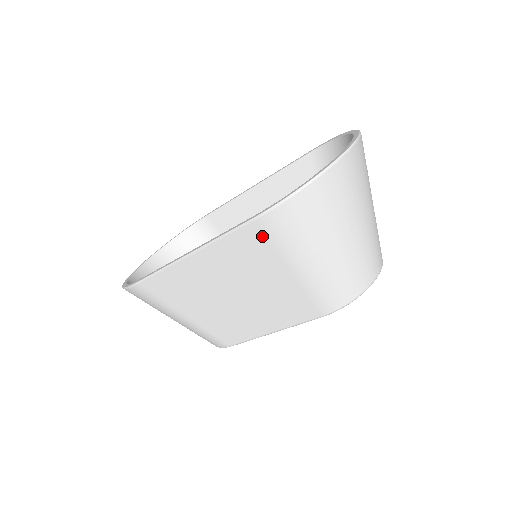
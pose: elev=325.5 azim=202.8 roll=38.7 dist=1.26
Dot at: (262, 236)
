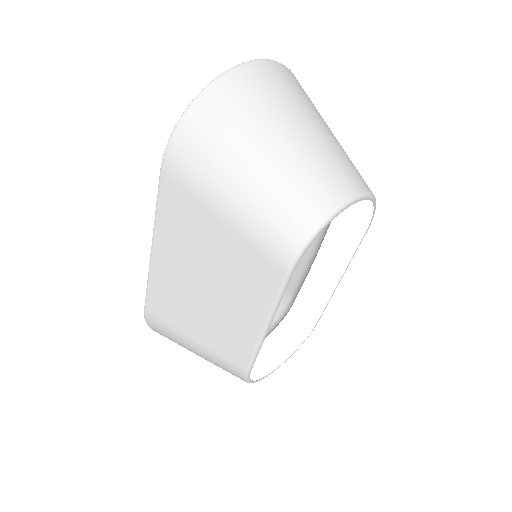
Dot at: (177, 187)
